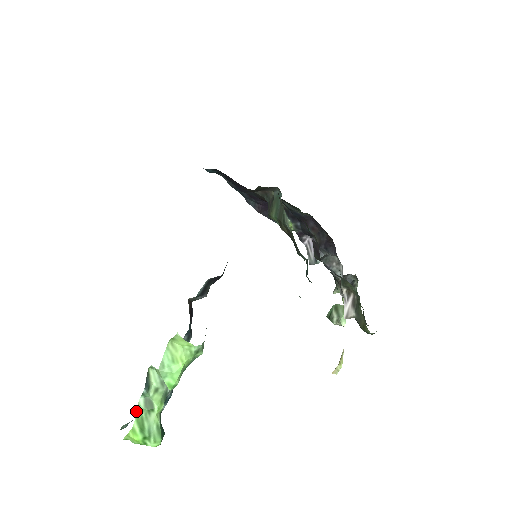
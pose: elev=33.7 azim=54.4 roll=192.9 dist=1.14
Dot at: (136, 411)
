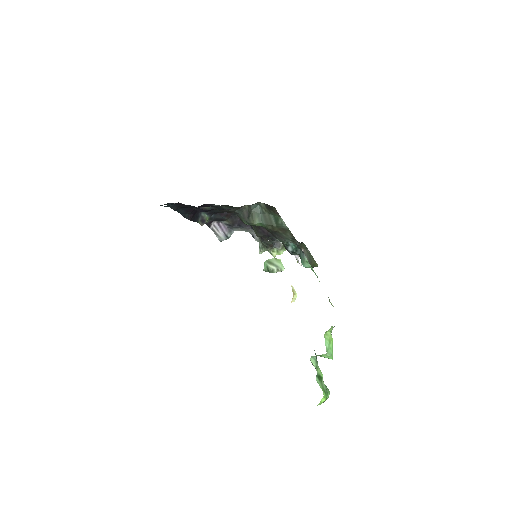
Dot at: occluded
